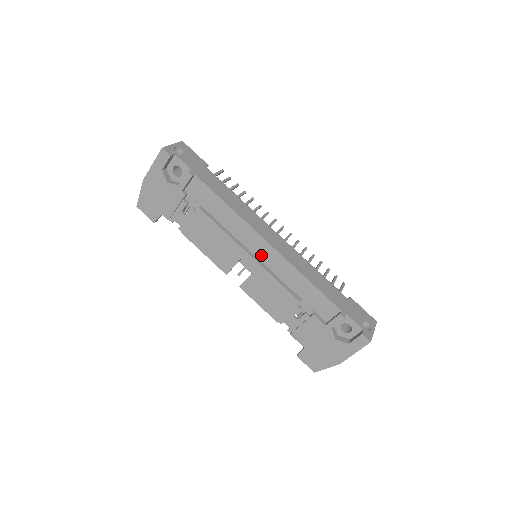
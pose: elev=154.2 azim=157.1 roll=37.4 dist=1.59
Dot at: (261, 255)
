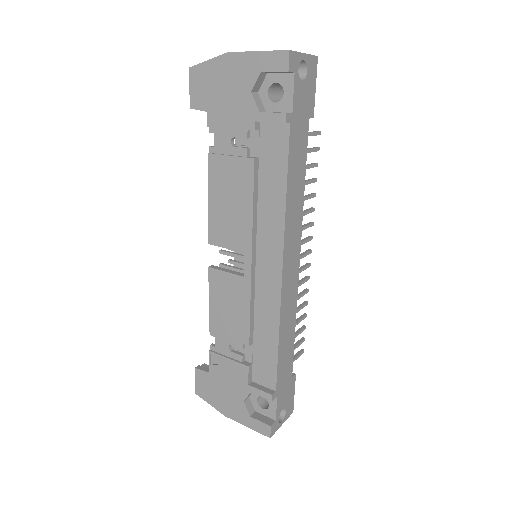
Dot at: (262, 271)
